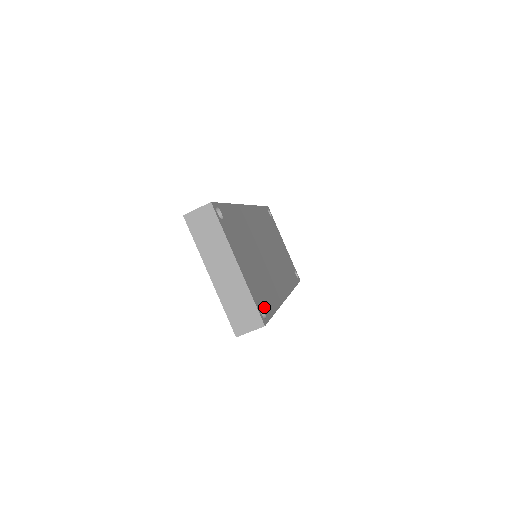
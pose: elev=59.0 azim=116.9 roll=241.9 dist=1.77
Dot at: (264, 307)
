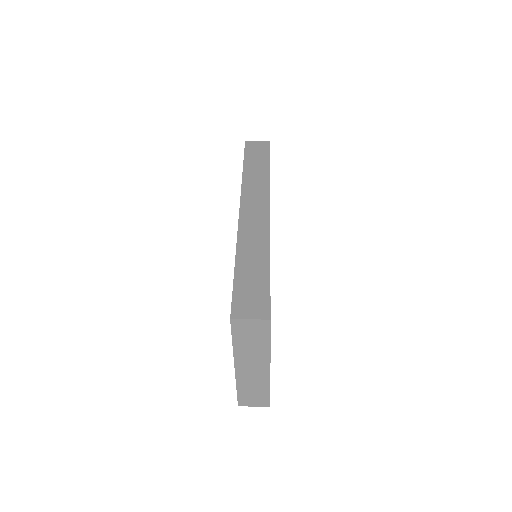
Dot at: occluded
